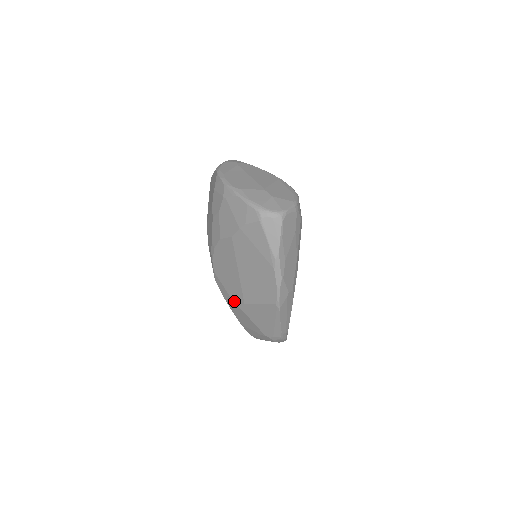
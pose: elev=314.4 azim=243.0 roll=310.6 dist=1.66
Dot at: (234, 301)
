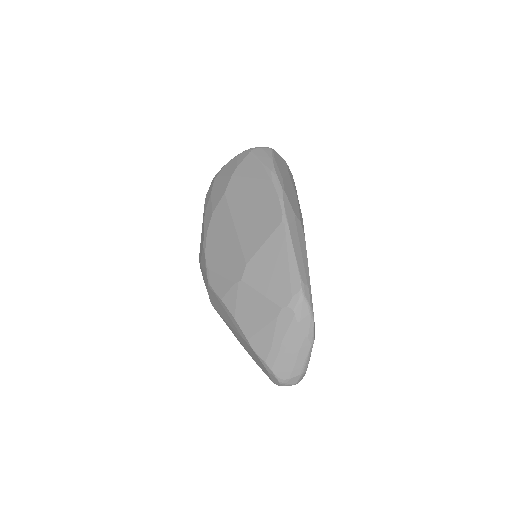
Dot at: (233, 279)
